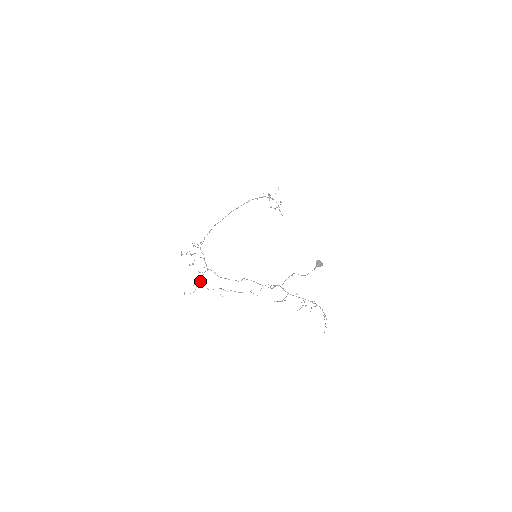
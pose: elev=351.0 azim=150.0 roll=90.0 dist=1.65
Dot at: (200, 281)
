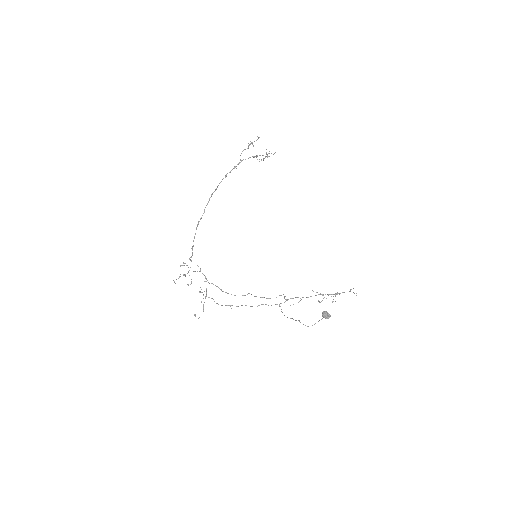
Dot at: (206, 296)
